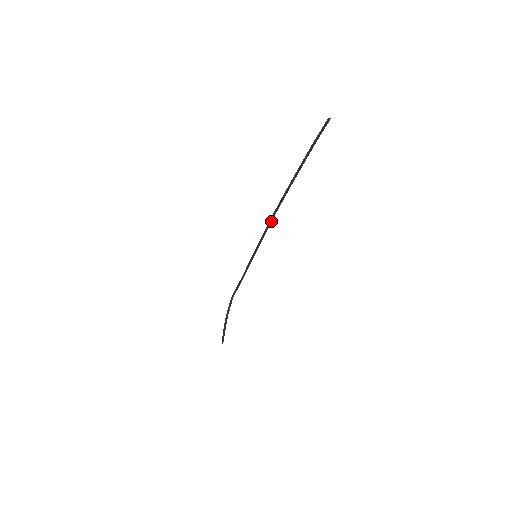
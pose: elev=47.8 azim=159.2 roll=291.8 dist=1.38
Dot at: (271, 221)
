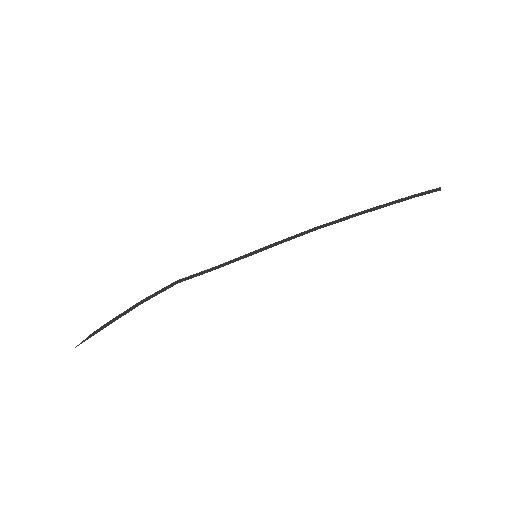
Dot at: occluded
